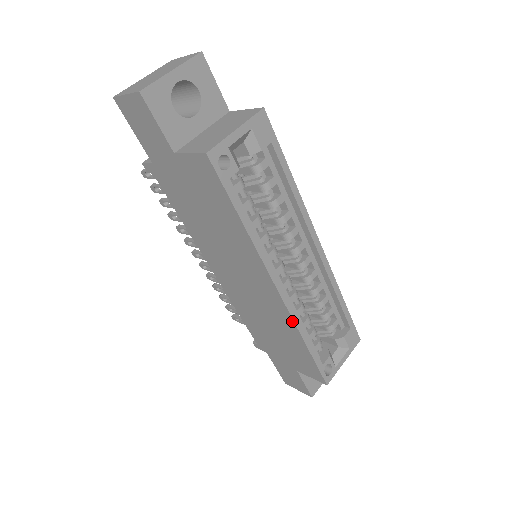
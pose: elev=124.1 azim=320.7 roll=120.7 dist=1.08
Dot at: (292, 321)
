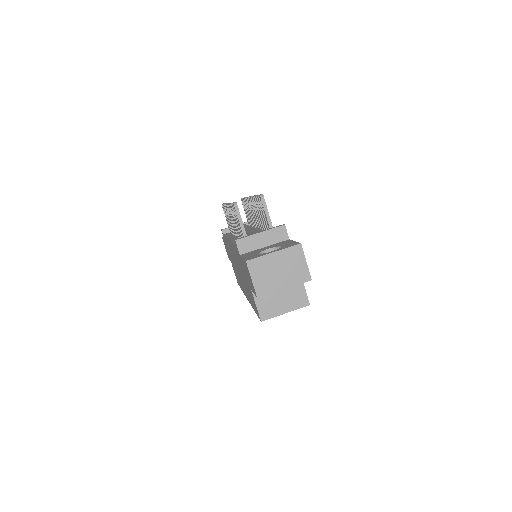
Dot at: occluded
